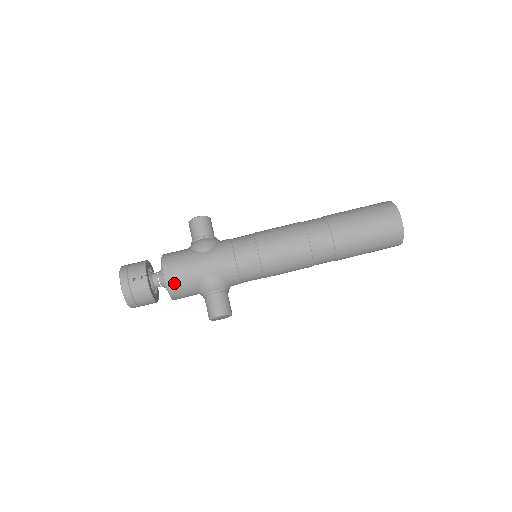
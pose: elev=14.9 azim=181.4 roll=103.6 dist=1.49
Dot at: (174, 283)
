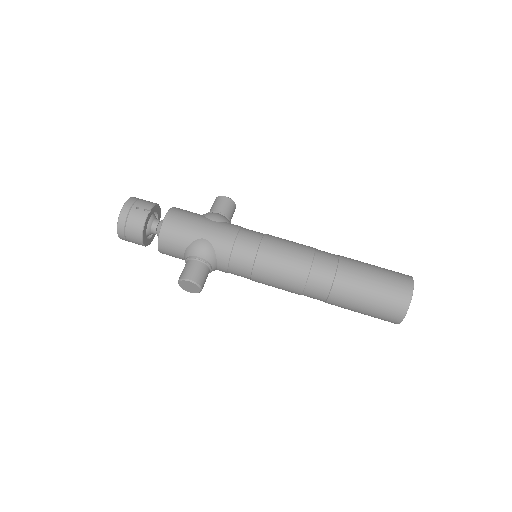
Dot at: (169, 229)
